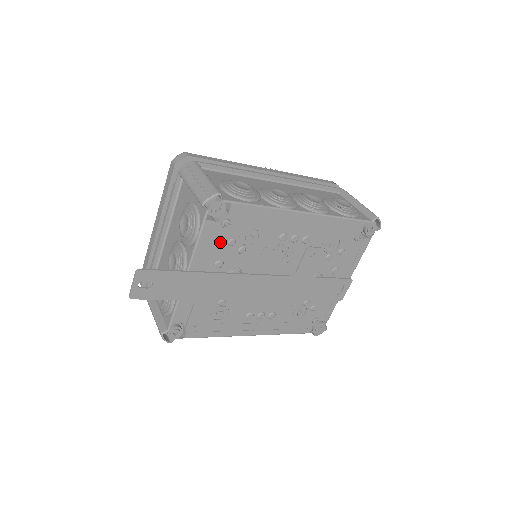
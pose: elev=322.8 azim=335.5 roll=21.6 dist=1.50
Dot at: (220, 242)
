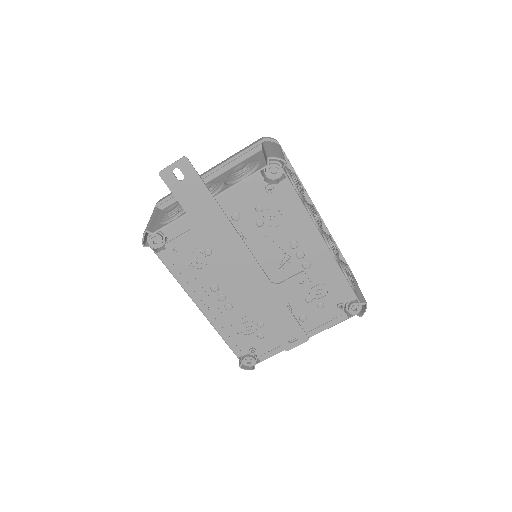
Dot at: (253, 200)
